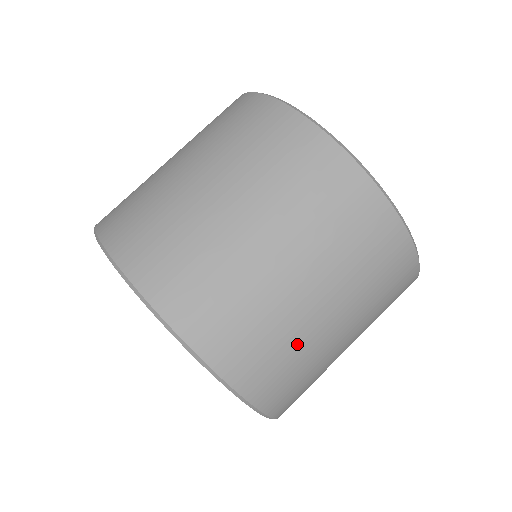
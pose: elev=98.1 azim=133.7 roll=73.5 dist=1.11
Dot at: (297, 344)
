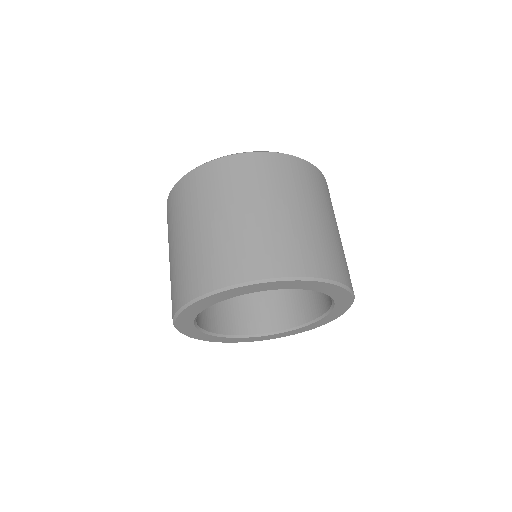
Dot at: occluded
